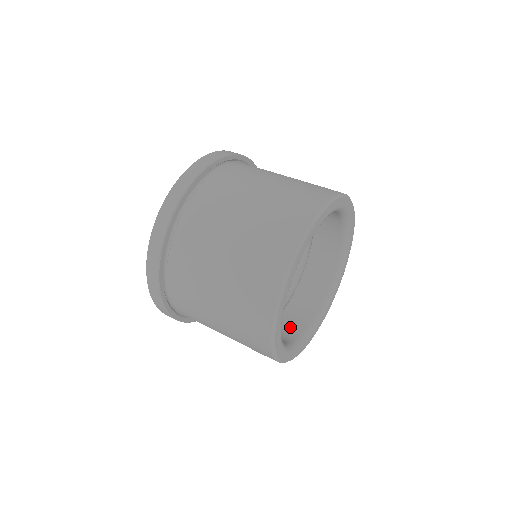
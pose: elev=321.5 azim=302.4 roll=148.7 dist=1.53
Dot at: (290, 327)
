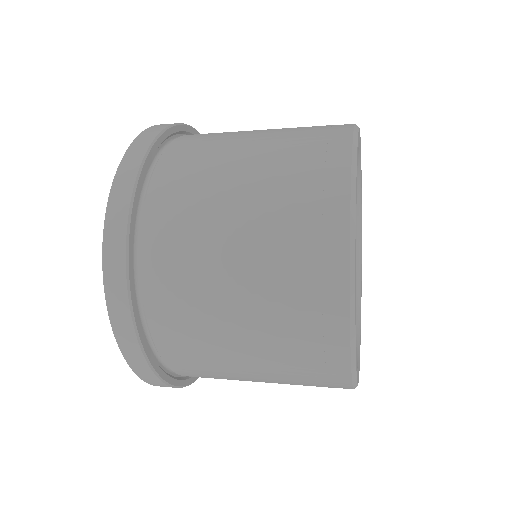
Dot at: occluded
